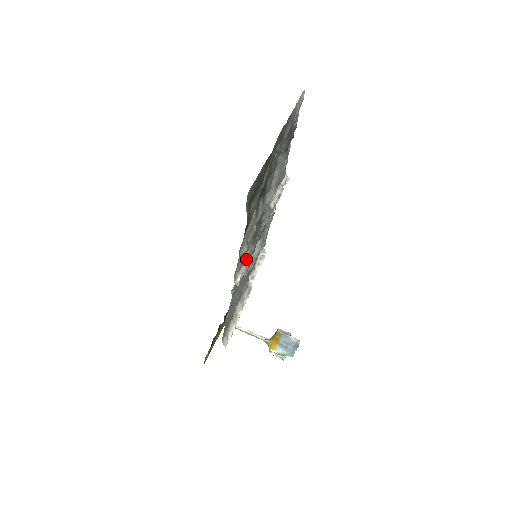
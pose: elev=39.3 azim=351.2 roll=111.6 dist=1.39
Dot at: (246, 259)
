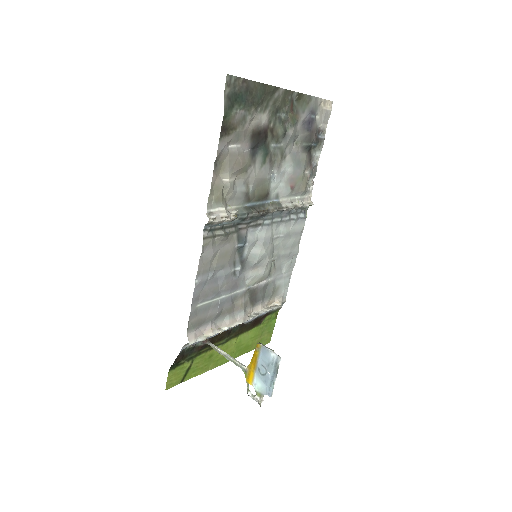
Dot at: (232, 213)
